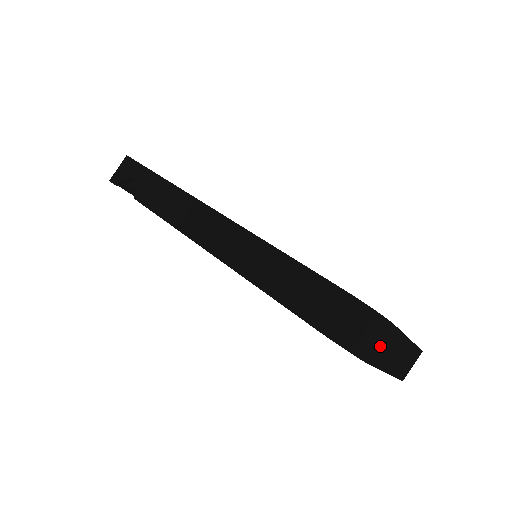
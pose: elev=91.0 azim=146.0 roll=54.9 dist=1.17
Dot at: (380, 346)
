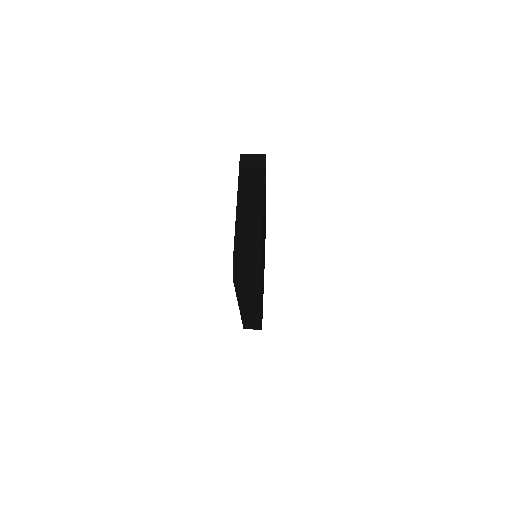
Dot at: (251, 167)
